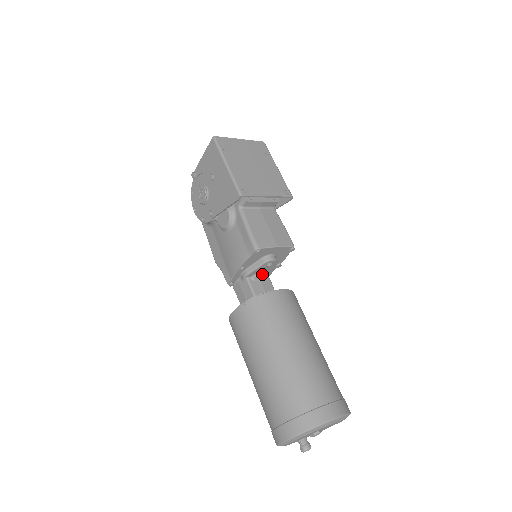
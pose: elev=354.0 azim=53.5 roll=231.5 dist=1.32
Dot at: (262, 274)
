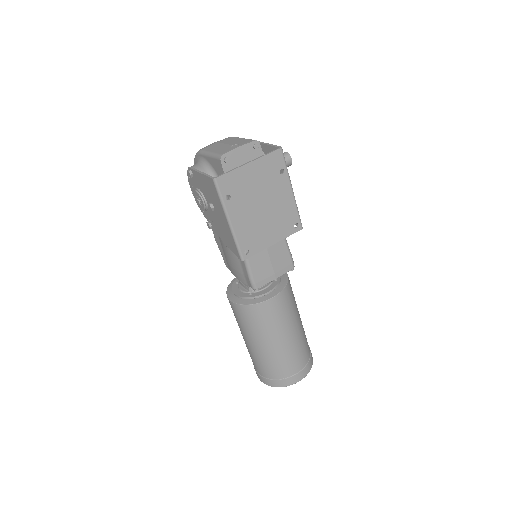
Dot at: occluded
